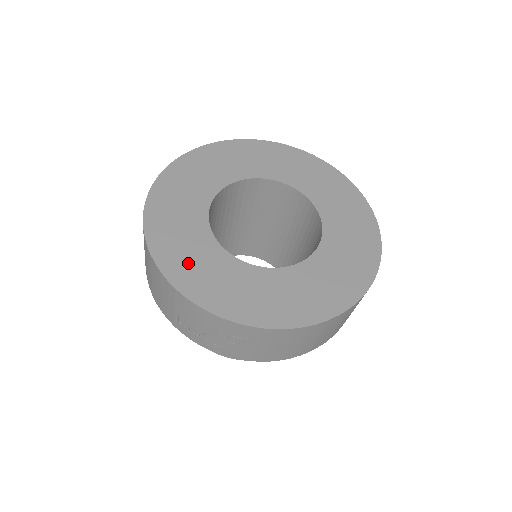
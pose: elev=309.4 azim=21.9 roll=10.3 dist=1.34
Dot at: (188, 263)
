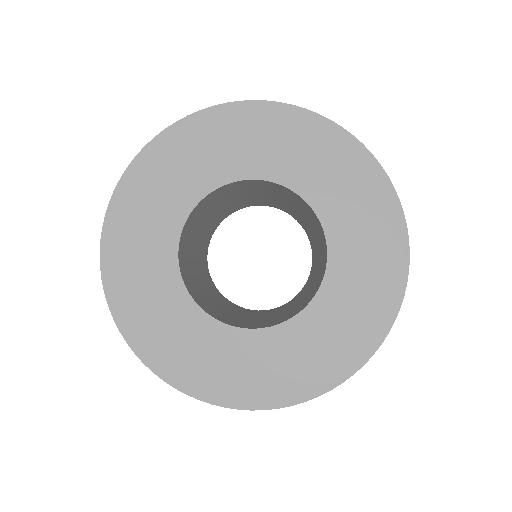
Dot at: (137, 217)
